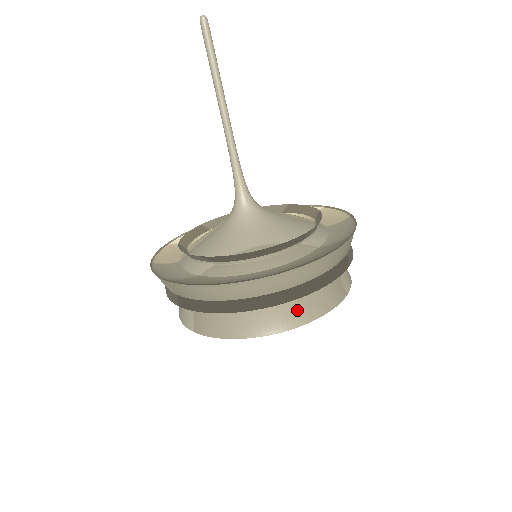
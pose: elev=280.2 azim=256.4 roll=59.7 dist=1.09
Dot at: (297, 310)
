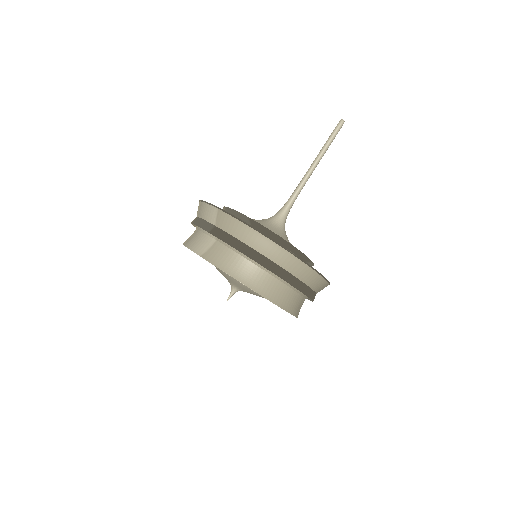
Dot at: (279, 292)
